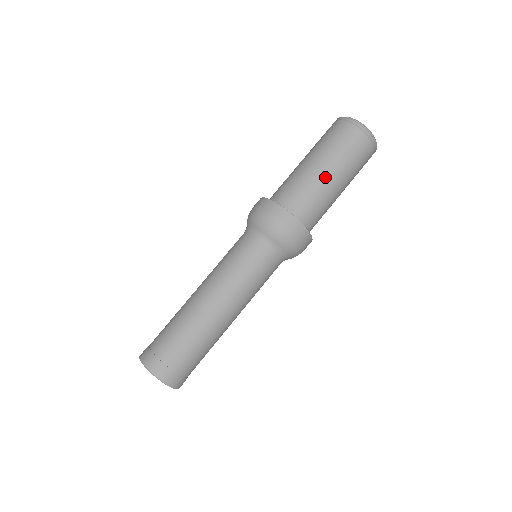
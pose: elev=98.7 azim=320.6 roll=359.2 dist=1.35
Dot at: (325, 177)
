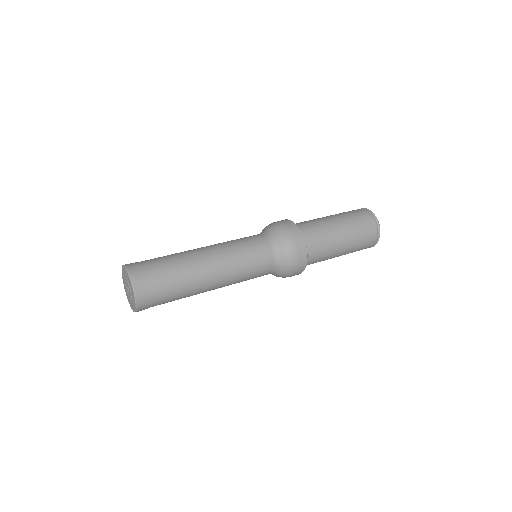
Dot at: (328, 219)
